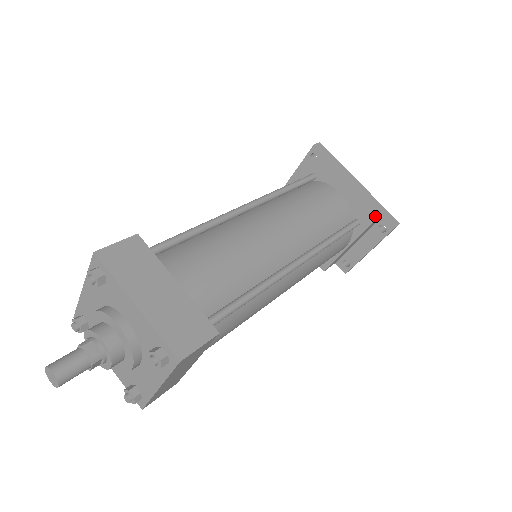
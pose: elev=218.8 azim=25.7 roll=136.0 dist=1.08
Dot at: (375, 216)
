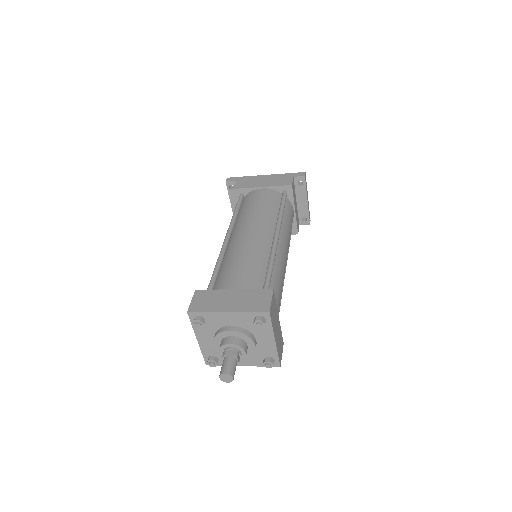
Dot at: (290, 181)
